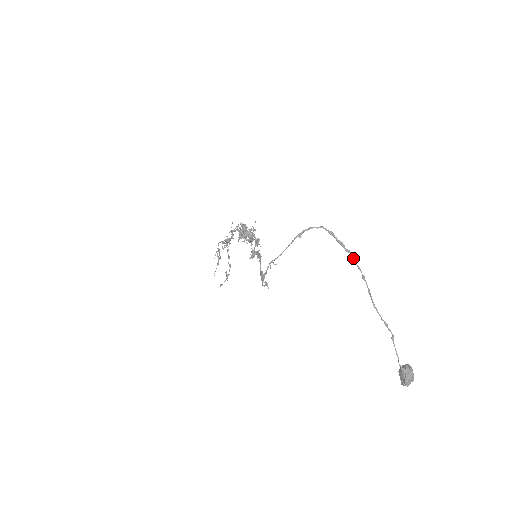
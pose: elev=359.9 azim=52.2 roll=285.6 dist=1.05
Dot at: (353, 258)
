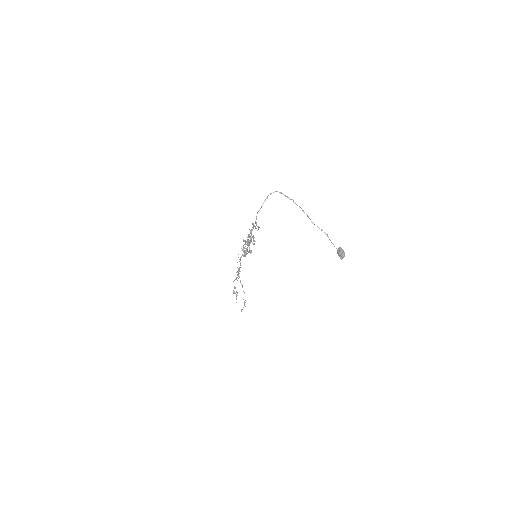
Dot at: occluded
